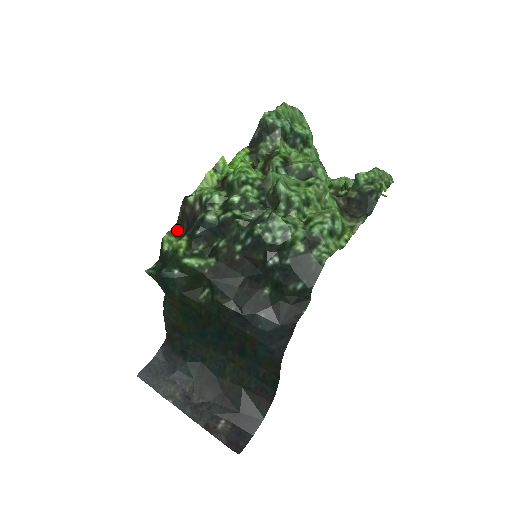
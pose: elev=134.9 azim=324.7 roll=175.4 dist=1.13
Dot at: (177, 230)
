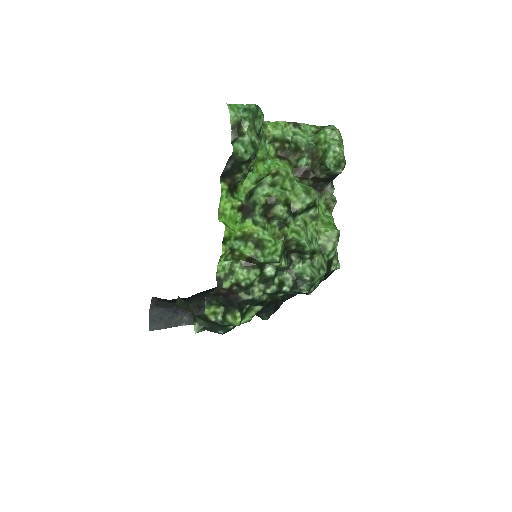
Dot at: (209, 299)
